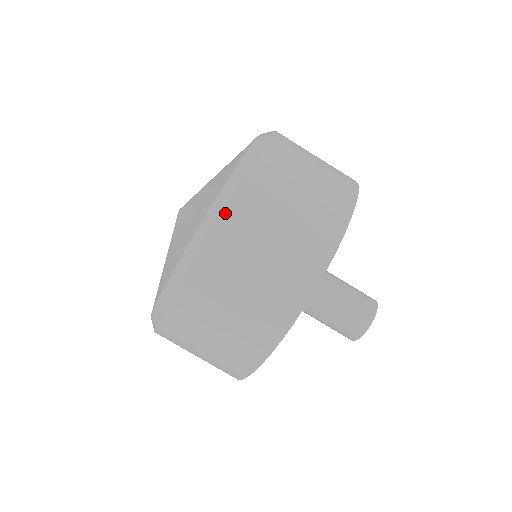
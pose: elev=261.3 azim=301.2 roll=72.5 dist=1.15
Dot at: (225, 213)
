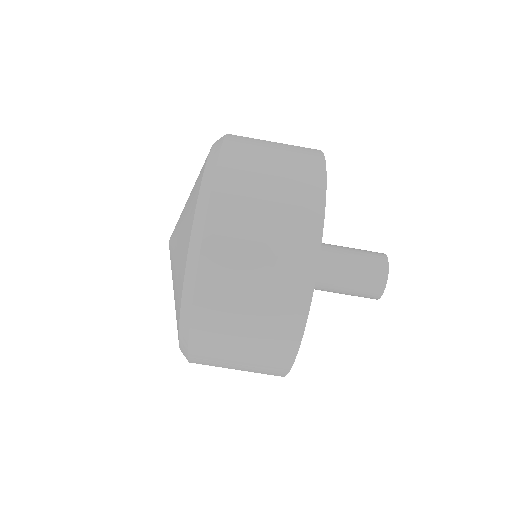
Dot at: (216, 179)
